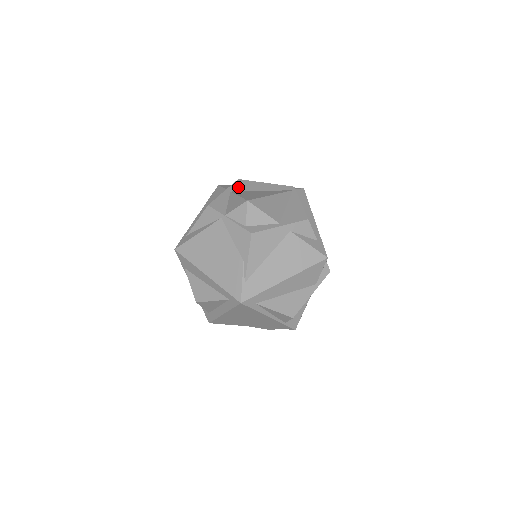
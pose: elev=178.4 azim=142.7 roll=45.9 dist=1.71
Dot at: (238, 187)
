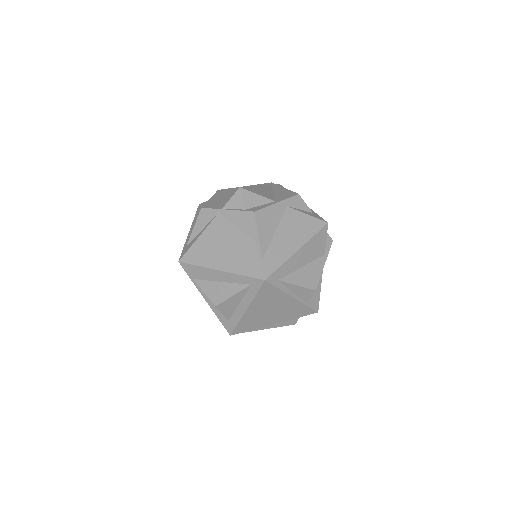
Dot at: (221, 193)
